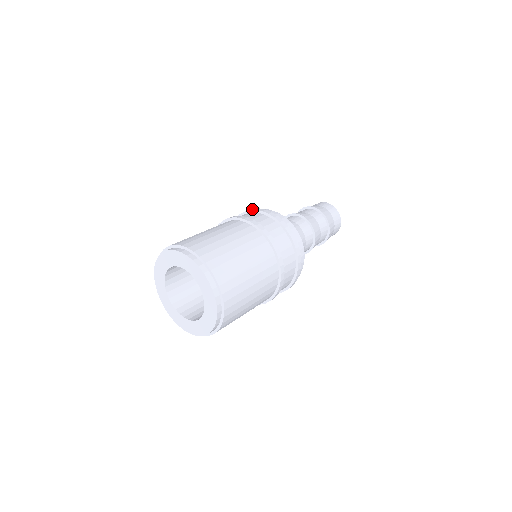
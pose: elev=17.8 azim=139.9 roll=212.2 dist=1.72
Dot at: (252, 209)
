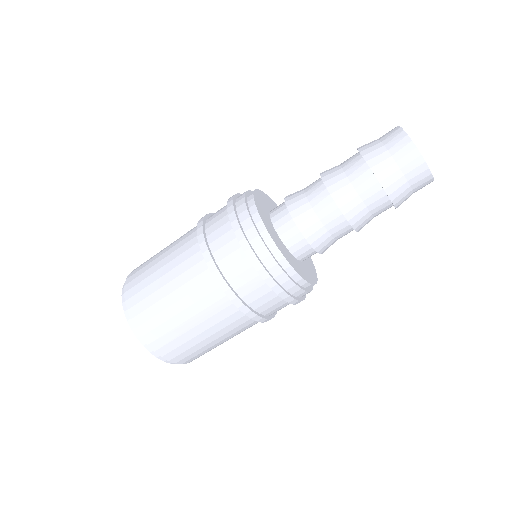
Dot at: (228, 208)
